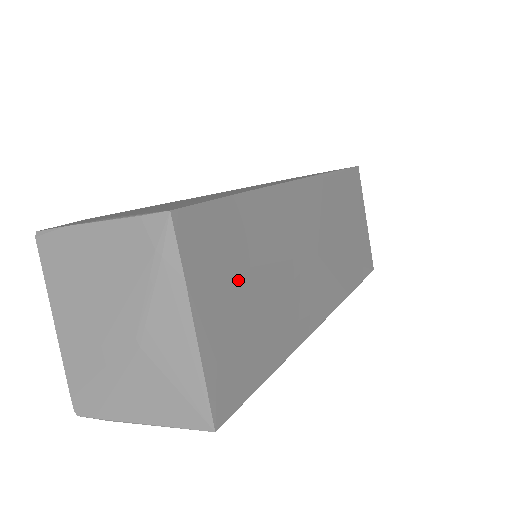
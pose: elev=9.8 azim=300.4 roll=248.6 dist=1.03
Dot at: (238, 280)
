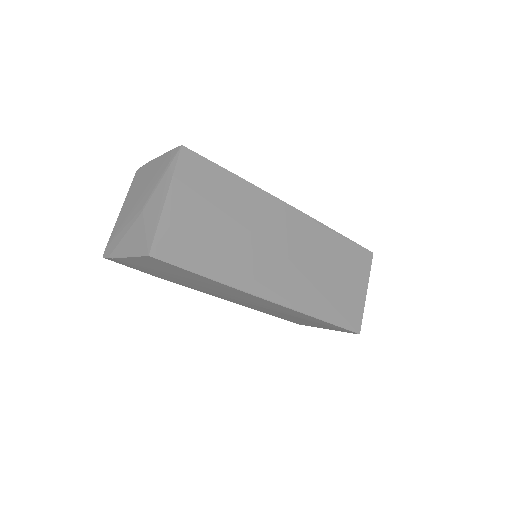
Dot at: (207, 207)
